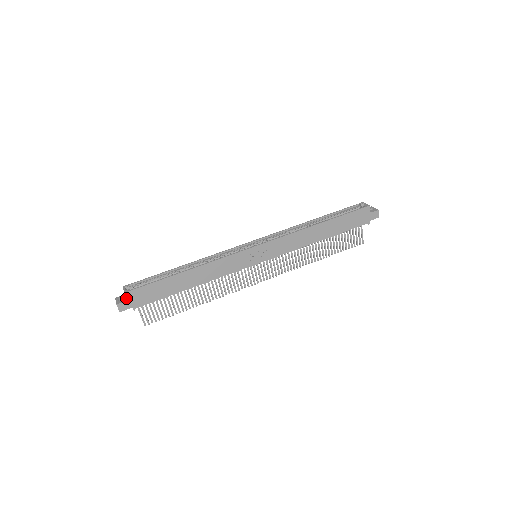
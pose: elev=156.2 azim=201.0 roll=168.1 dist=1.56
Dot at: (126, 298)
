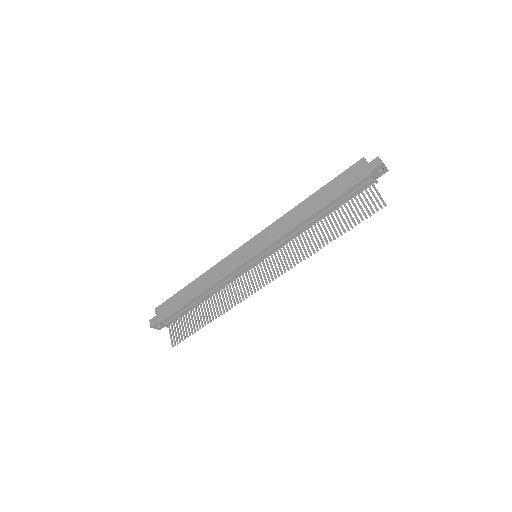
Dot at: (156, 314)
